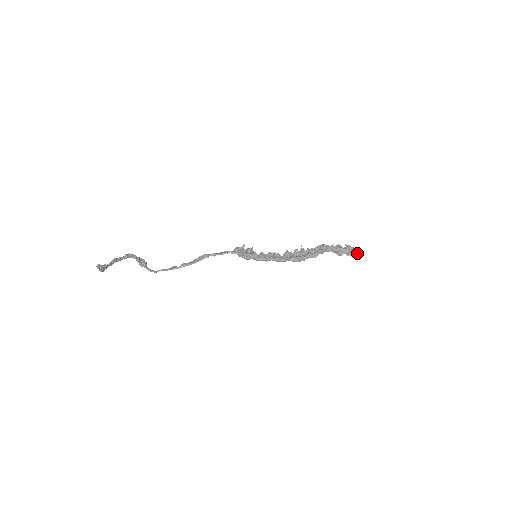
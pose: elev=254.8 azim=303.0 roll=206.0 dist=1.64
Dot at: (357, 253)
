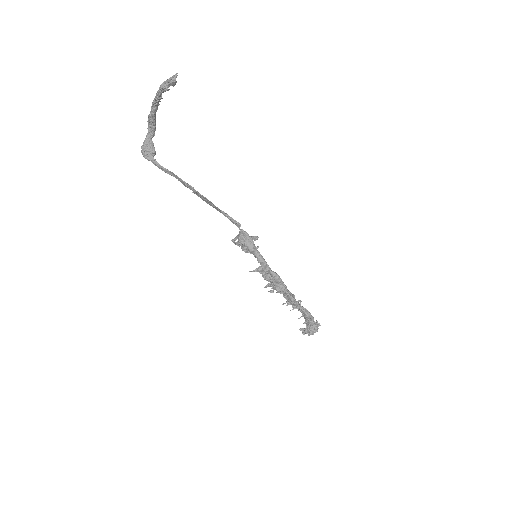
Dot at: (315, 331)
